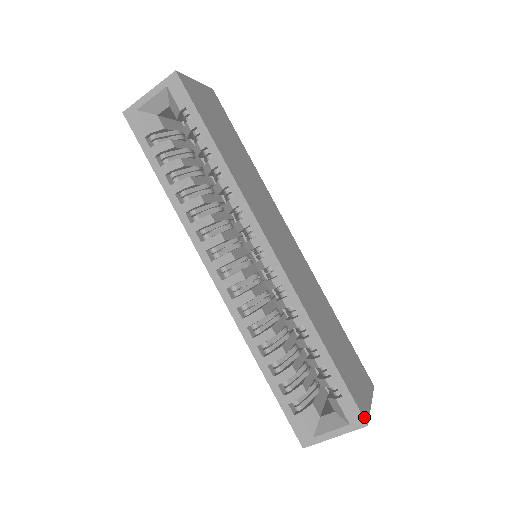
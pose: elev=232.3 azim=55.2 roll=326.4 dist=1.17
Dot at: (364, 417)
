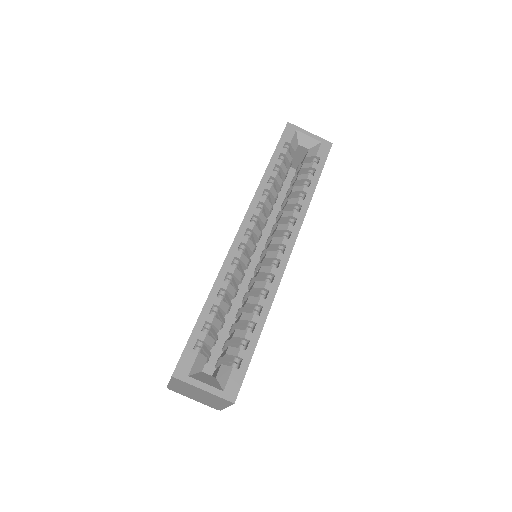
Dot at: occluded
